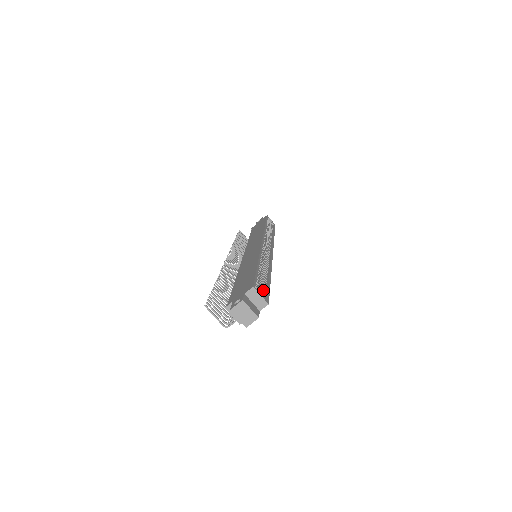
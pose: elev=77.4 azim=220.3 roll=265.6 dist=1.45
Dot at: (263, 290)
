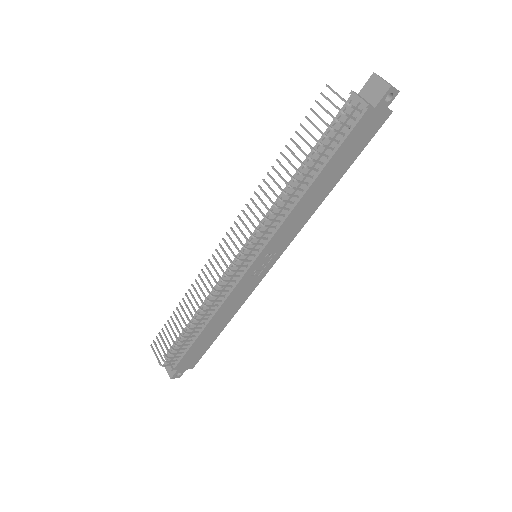
Dot at: occluded
